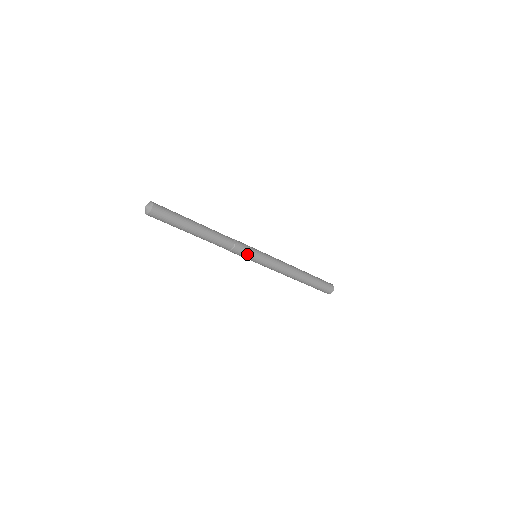
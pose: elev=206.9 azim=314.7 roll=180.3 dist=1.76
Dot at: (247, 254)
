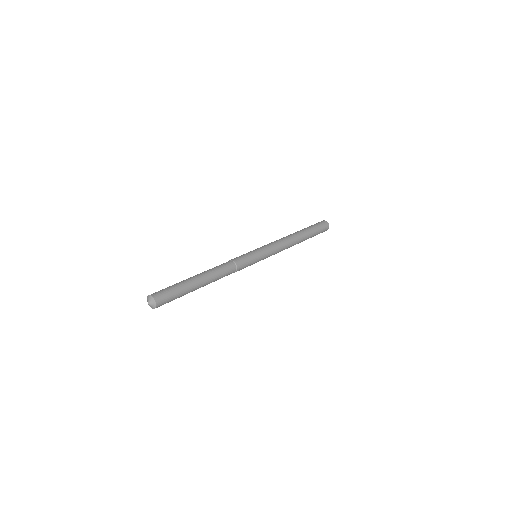
Dot at: (249, 265)
